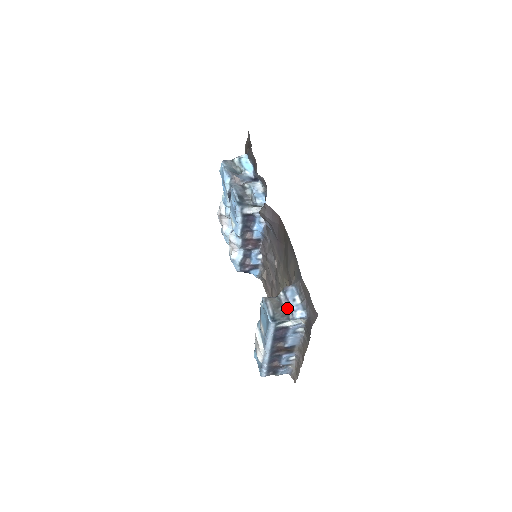
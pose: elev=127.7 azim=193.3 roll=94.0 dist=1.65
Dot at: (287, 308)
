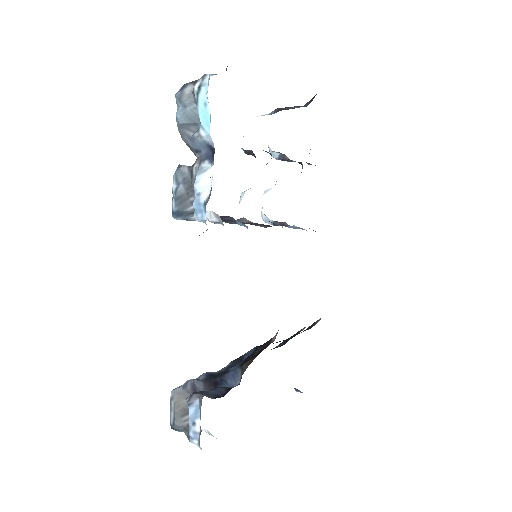
Dot at: occluded
